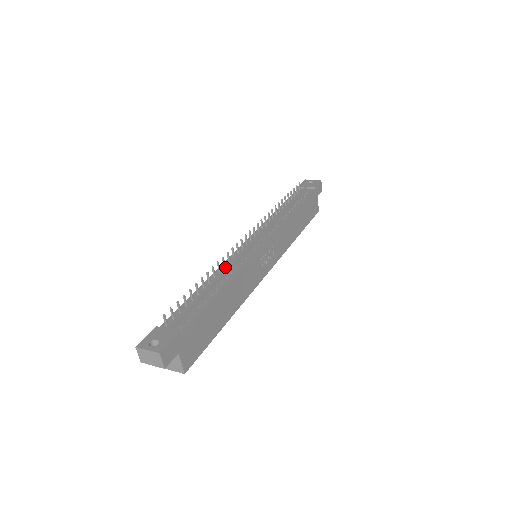
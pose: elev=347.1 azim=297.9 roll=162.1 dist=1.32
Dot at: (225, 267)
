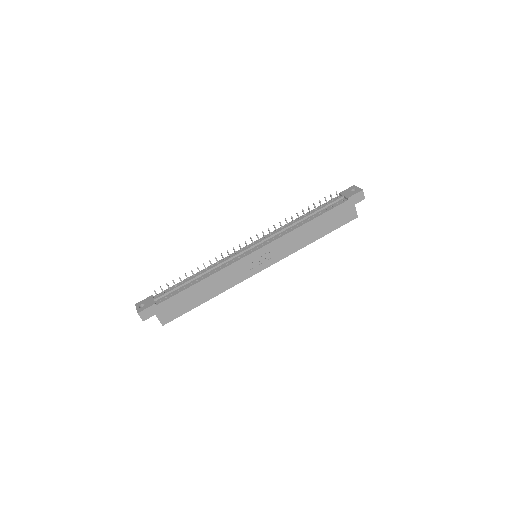
Dot at: (218, 263)
